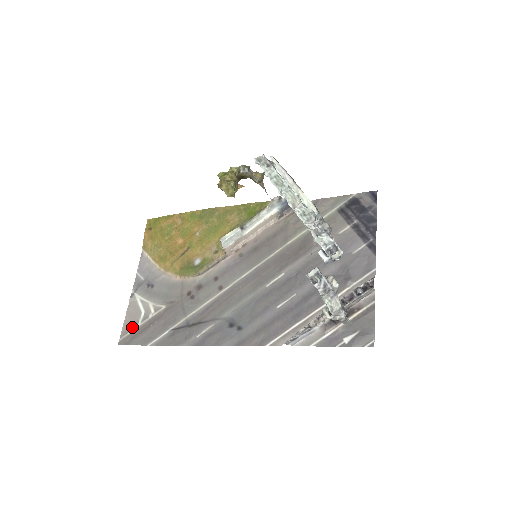
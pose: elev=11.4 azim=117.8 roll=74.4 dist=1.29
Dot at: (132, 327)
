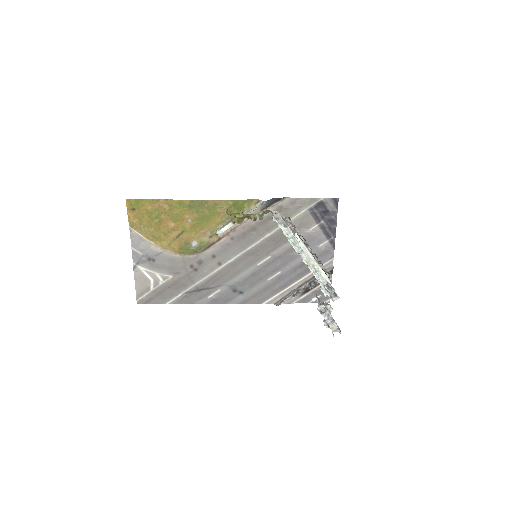
Dot at: (145, 291)
